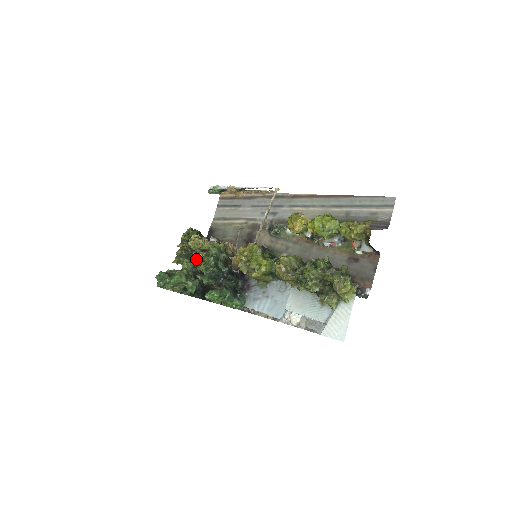
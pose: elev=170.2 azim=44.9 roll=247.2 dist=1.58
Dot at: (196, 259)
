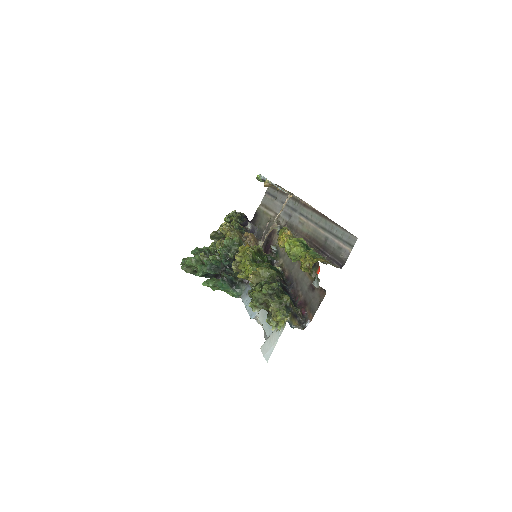
Dot at: (216, 245)
